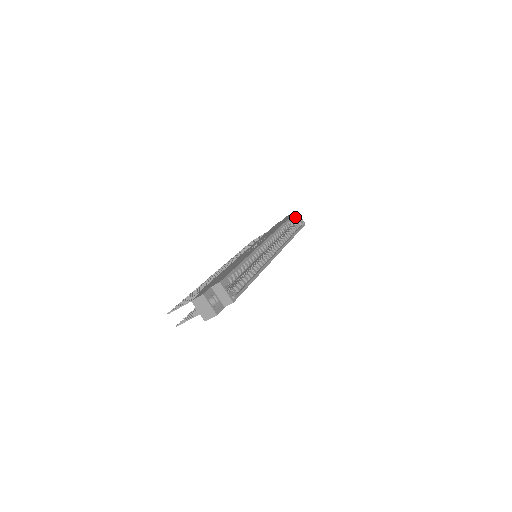
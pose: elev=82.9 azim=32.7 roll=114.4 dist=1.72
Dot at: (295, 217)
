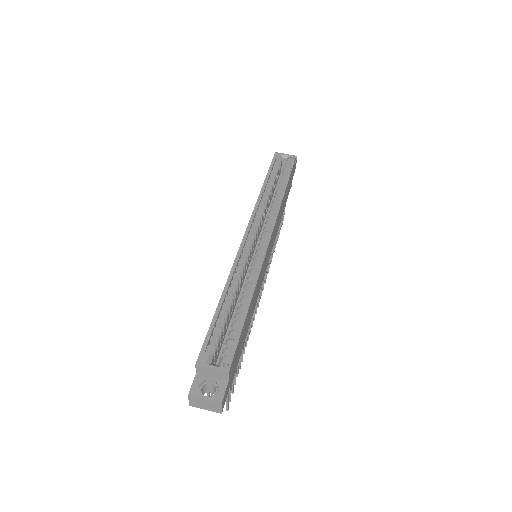
Dot at: (278, 161)
